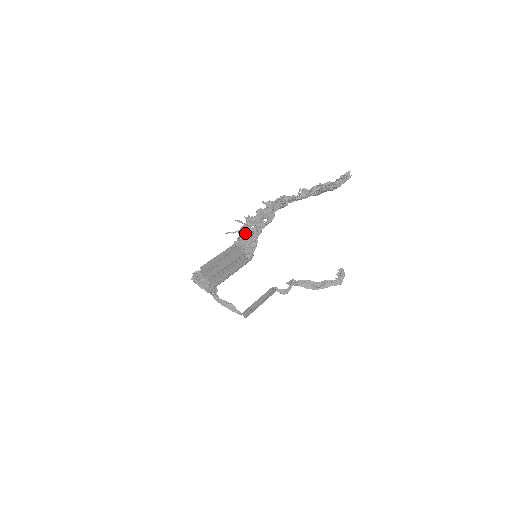
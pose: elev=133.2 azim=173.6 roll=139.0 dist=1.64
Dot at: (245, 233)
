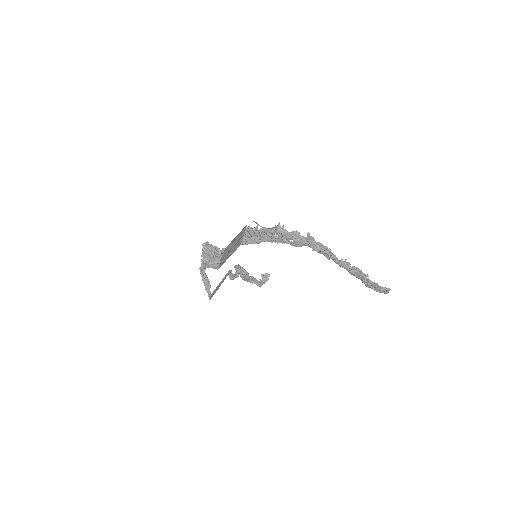
Dot at: (266, 233)
